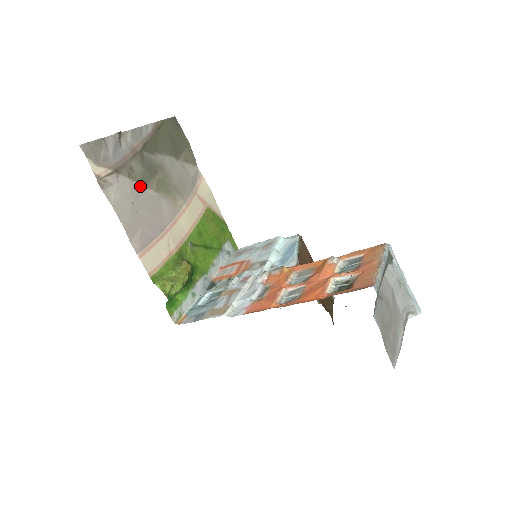
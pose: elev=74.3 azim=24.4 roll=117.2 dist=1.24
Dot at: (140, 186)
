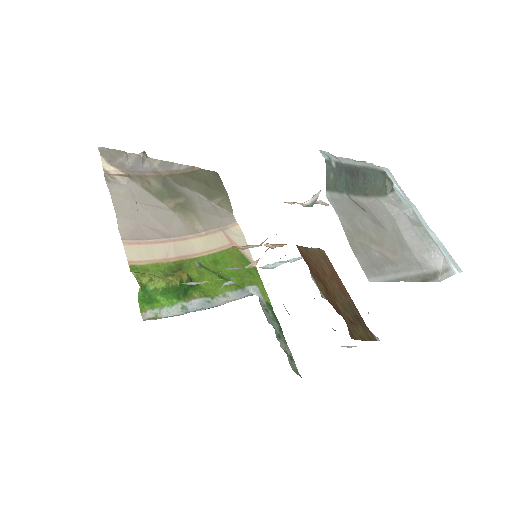
Dot at: (153, 198)
